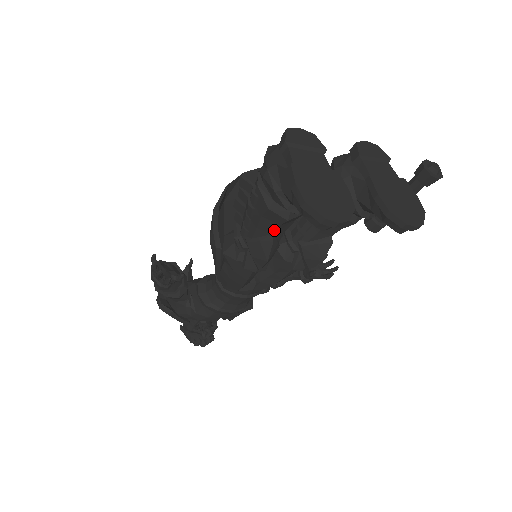
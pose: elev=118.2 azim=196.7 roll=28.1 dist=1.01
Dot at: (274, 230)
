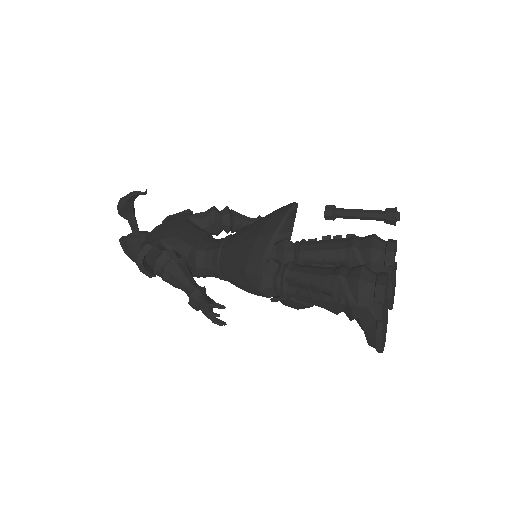
Dot at: occluded
